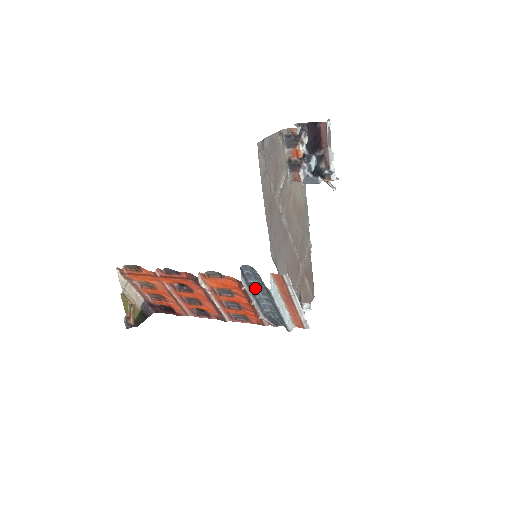
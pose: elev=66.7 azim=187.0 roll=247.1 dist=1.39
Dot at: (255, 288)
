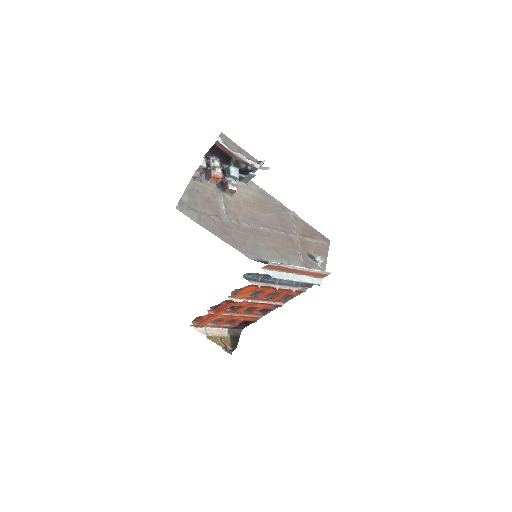
Dot at: (269, 279)
